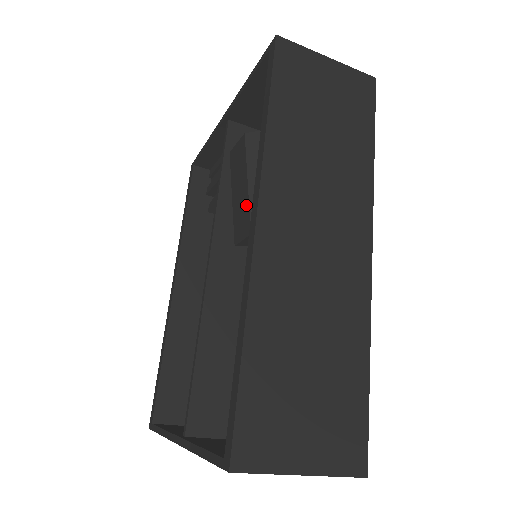
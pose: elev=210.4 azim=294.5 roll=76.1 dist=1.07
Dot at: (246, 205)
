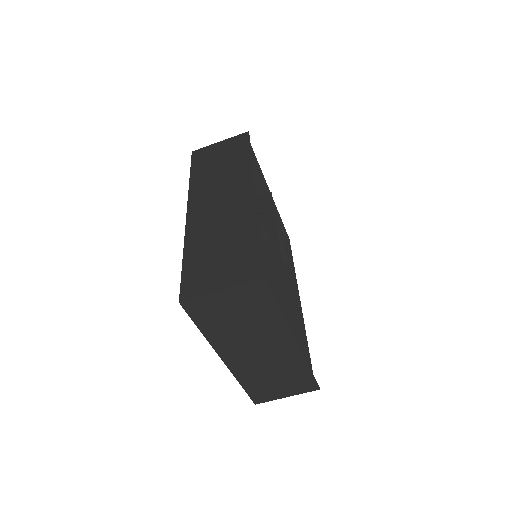
Dot at: occluded
